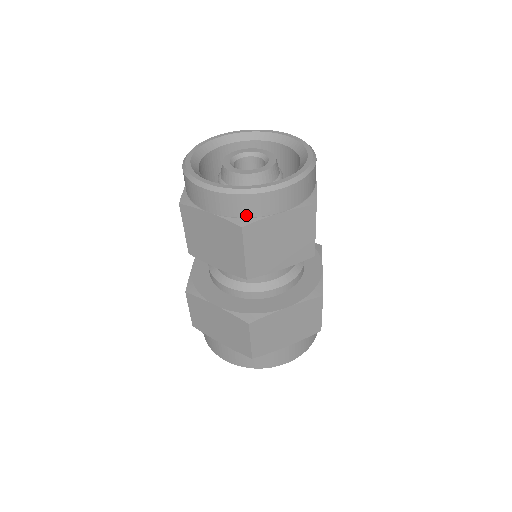
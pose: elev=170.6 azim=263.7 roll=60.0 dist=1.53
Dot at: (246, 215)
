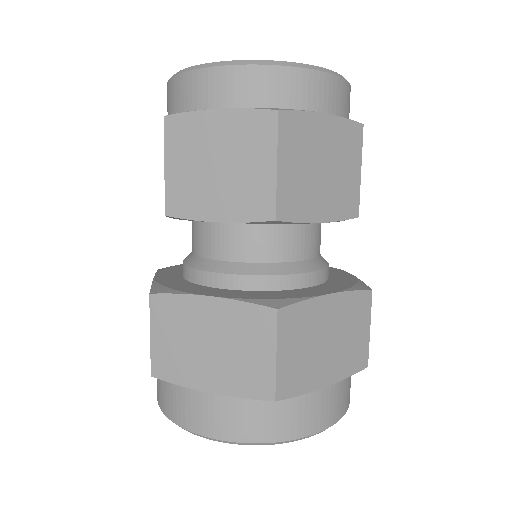
Dot at: (279, 104)
